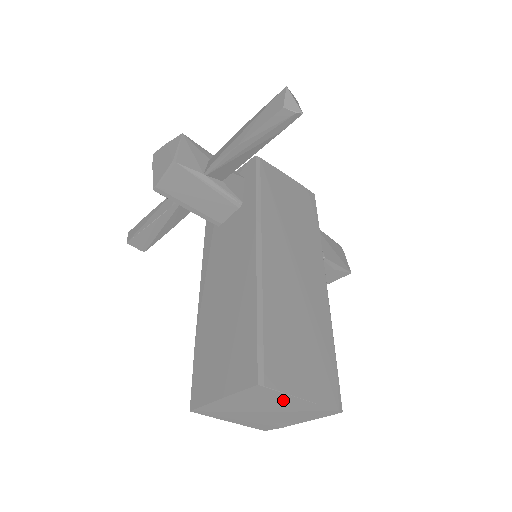
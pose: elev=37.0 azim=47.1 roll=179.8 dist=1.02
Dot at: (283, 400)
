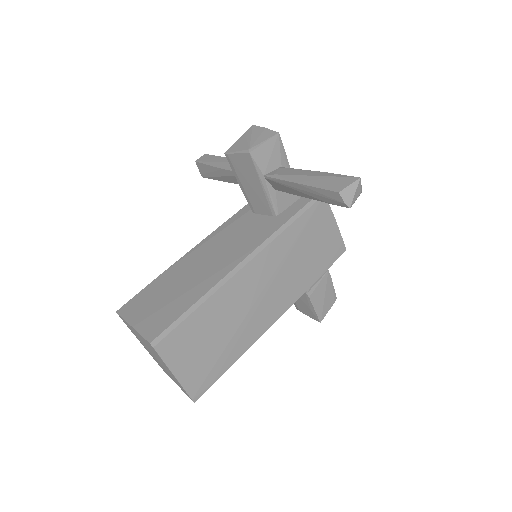
Dot at: (163, 363)
